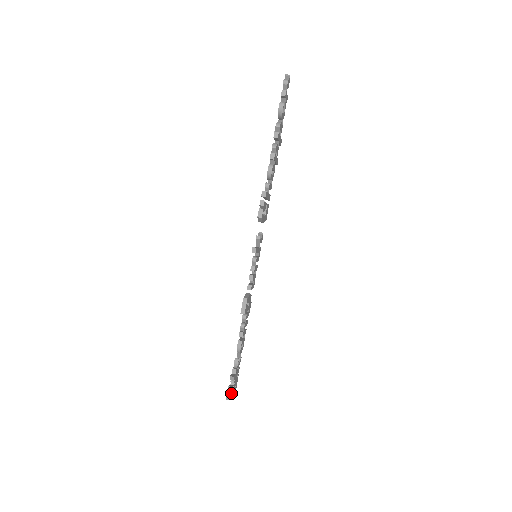
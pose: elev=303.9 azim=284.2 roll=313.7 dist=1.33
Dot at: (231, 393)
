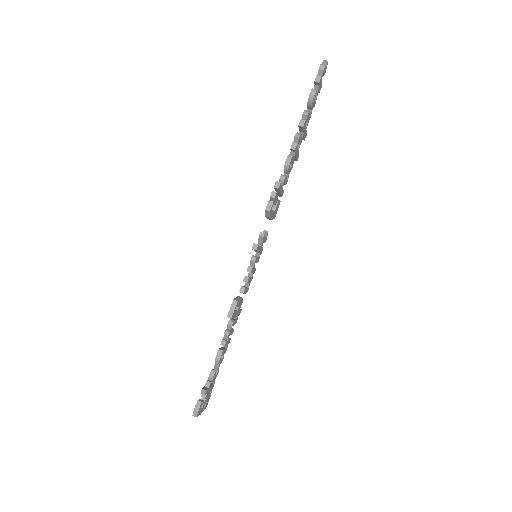
Dot at: (200, 409)
